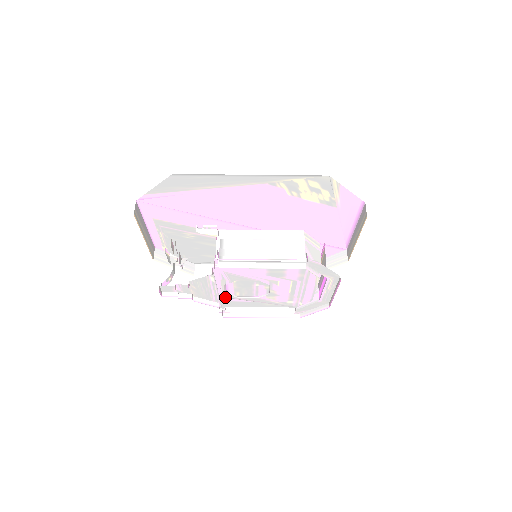
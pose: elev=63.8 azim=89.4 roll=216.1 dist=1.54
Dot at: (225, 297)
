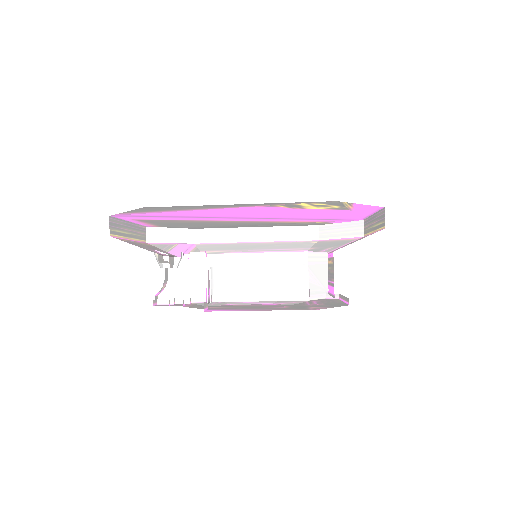
Dot at: occluded
